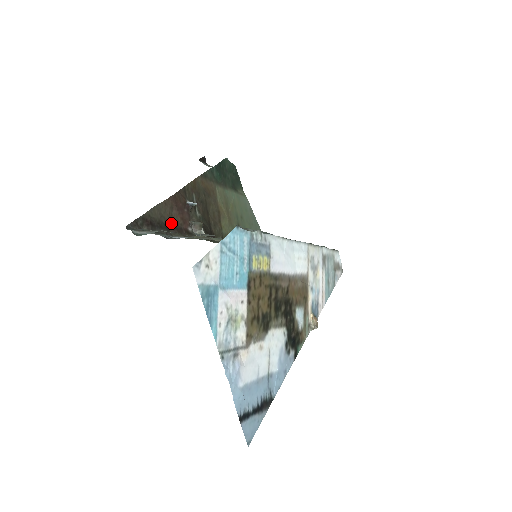
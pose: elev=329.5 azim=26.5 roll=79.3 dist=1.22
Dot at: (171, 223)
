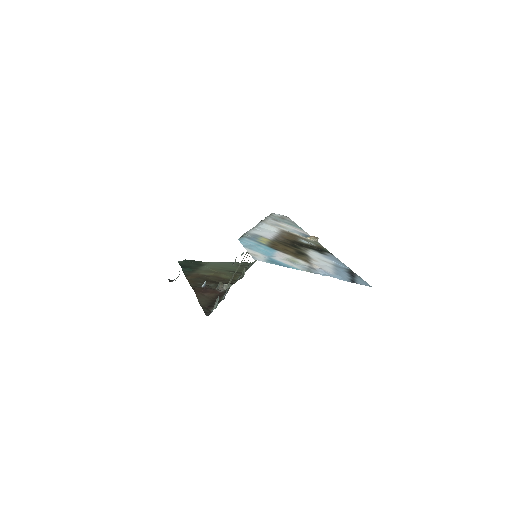
Dot at: (213, 299)
